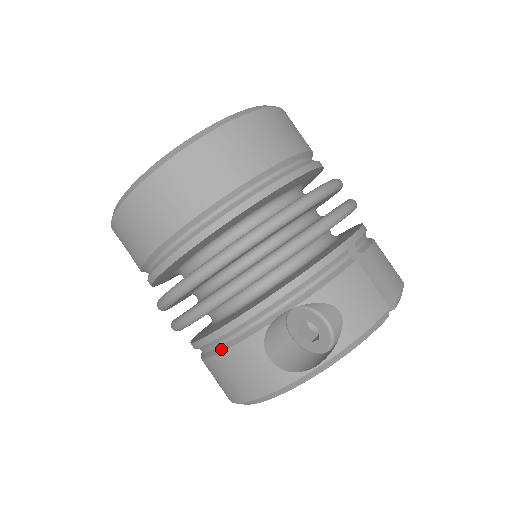
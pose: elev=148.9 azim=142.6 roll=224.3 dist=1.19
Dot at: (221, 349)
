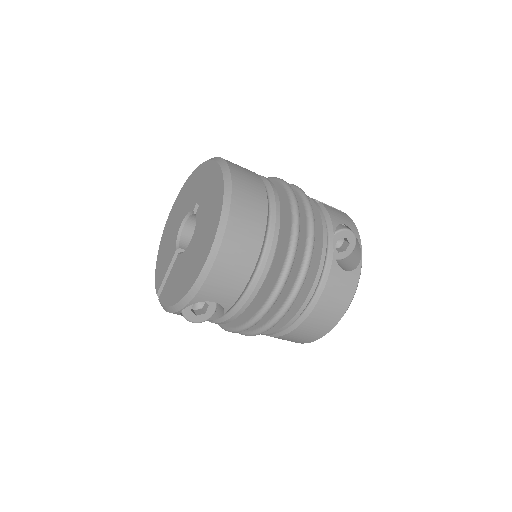
Dot at: (319, 294)
